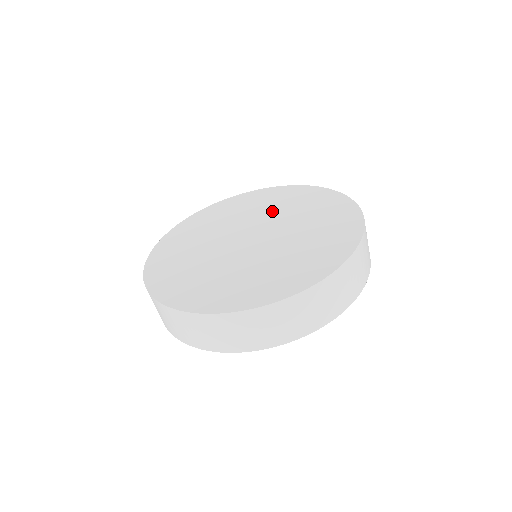
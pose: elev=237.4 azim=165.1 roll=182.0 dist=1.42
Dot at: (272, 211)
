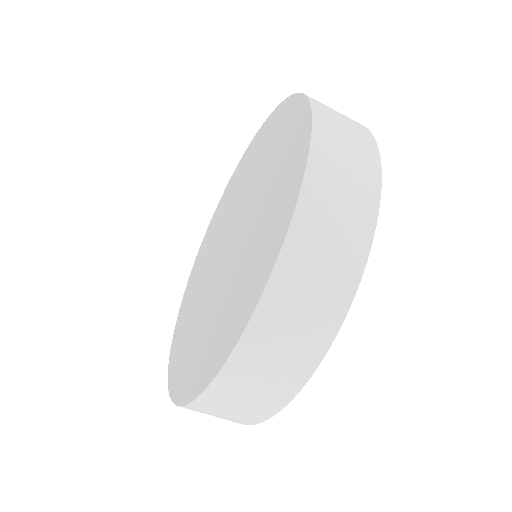
Dot at: (254, 177)
